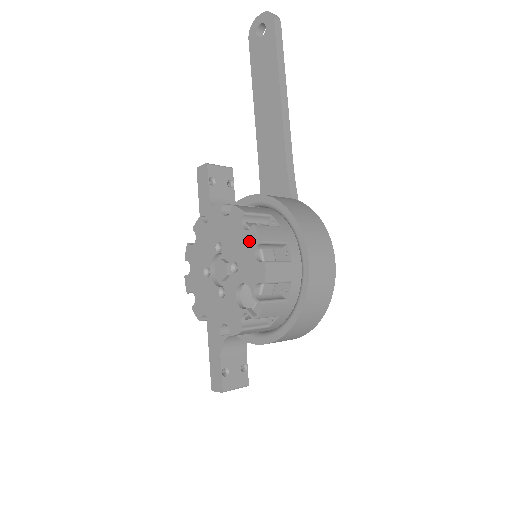
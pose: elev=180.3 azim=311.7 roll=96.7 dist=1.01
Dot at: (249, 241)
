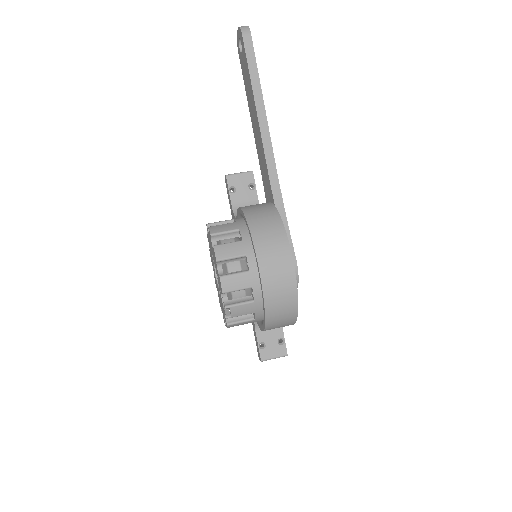
Dot at: (215, 258)
